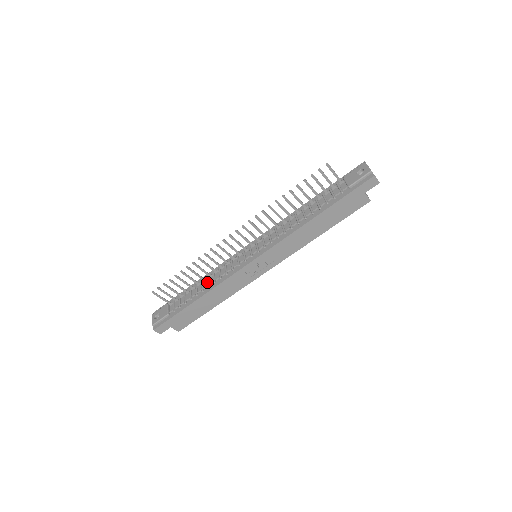
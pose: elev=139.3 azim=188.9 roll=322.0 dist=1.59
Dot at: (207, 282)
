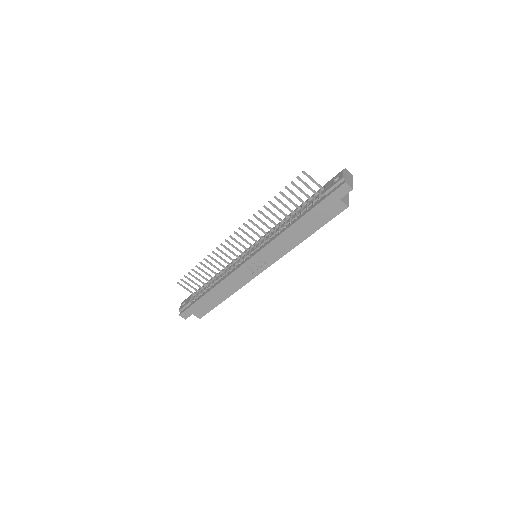
Dot at: (218, 277)
